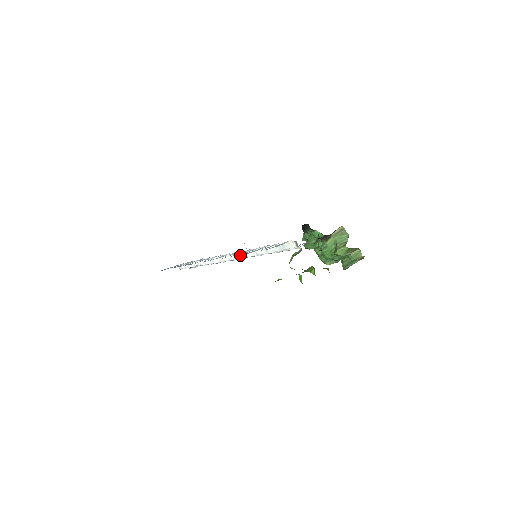
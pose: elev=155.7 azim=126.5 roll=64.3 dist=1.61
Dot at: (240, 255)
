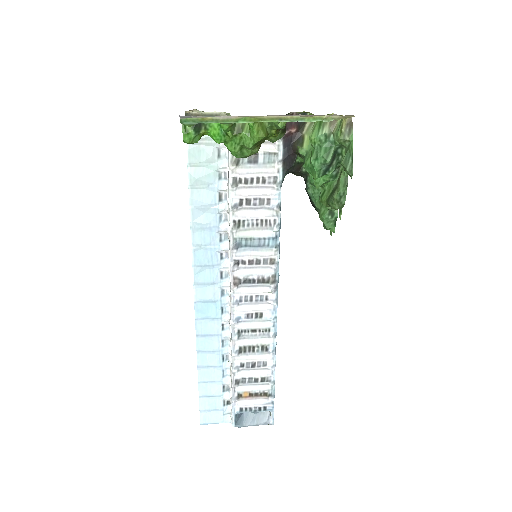
Dot at: (229, 251)
